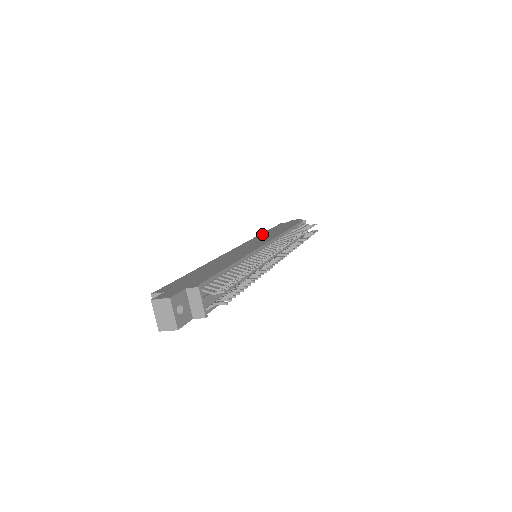
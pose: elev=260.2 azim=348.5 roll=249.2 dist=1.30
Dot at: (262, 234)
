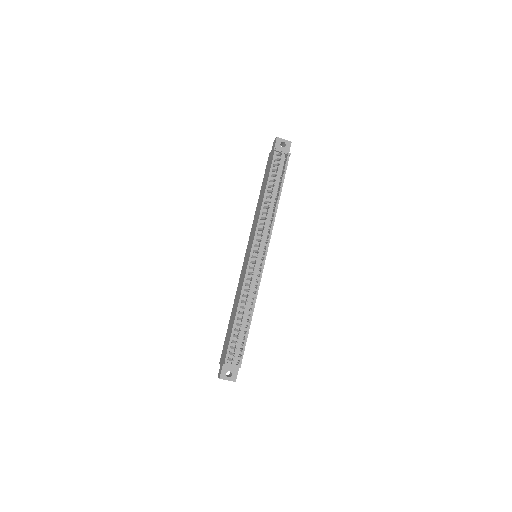
Dot at: (257, 207)
